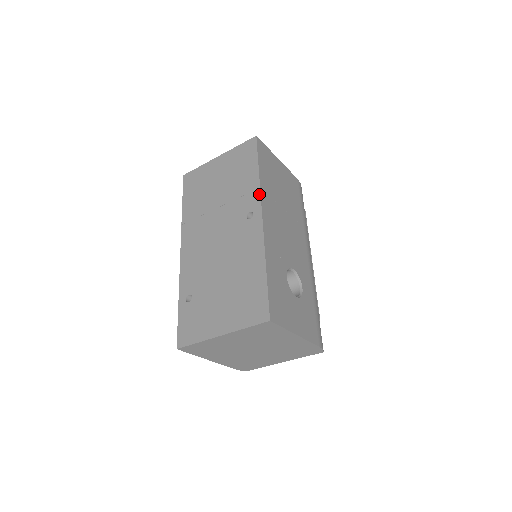
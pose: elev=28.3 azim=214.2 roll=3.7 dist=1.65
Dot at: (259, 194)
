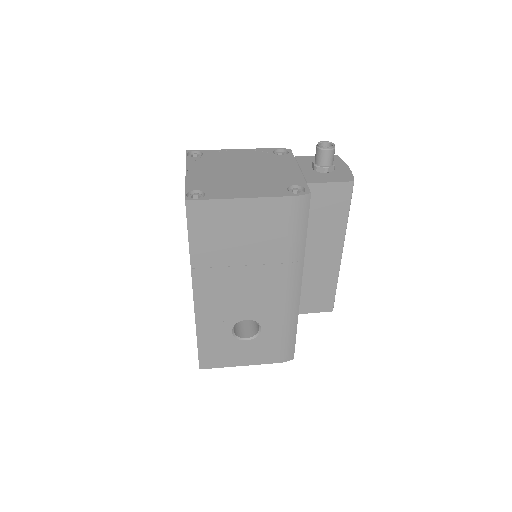
Dot at: (191, 274)
